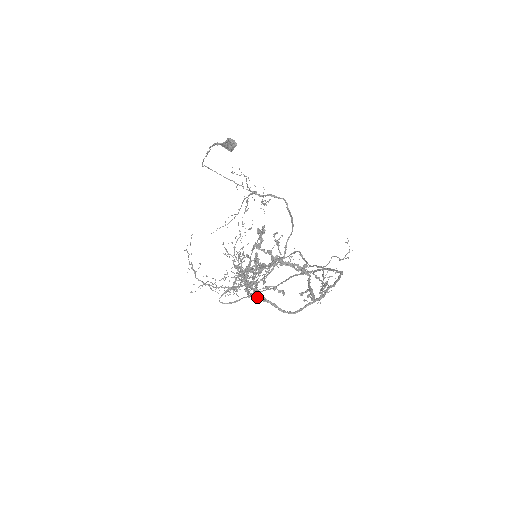
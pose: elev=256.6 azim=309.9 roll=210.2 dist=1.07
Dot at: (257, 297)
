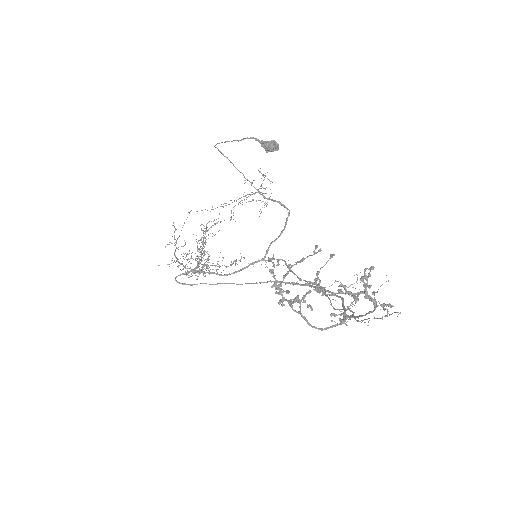
Dot at: (283, 304)
